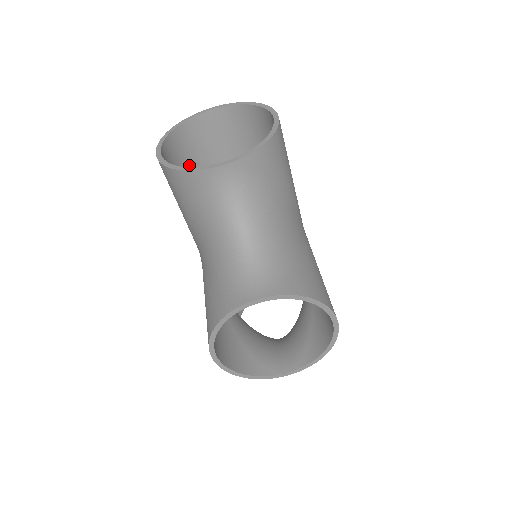
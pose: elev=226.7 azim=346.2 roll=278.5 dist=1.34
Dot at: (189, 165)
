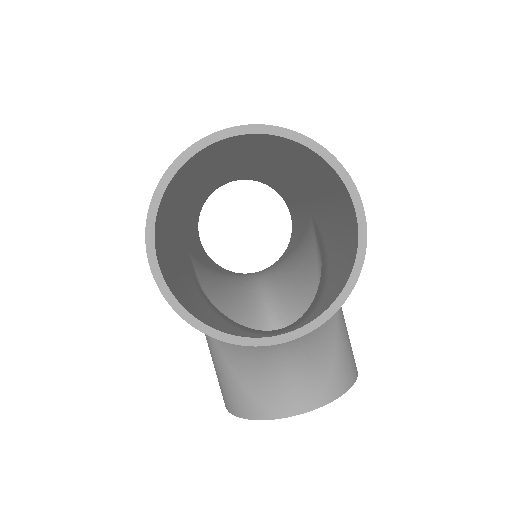
Dot at: (175, 194)
